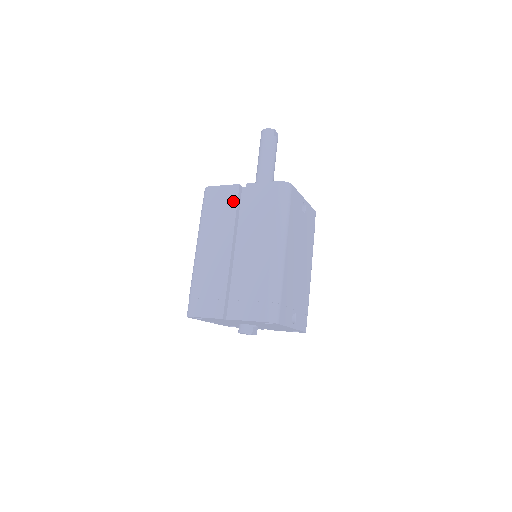
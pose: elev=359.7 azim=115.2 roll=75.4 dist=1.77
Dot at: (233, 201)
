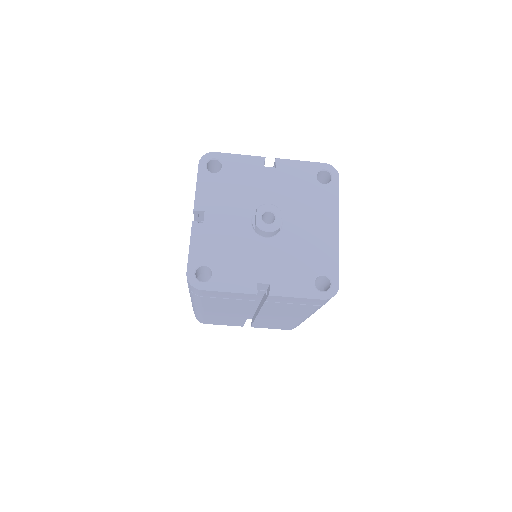
Dot at: occluded
